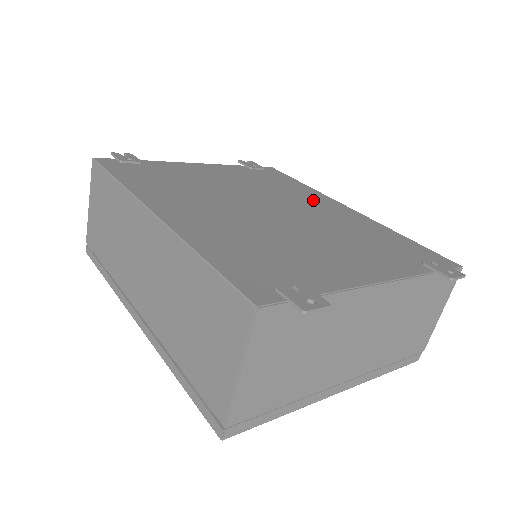
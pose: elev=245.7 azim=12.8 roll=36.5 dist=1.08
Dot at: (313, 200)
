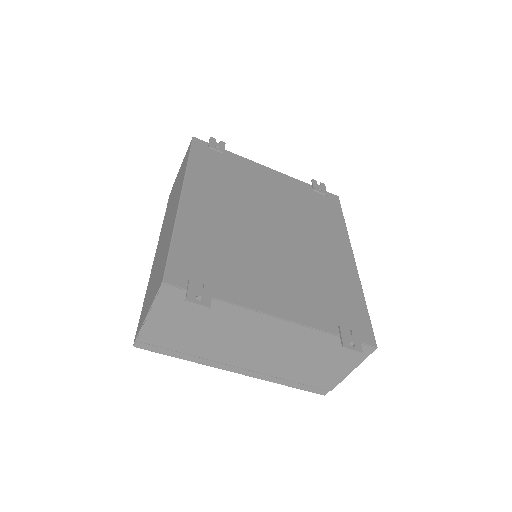
Dot at: (328, 238)
